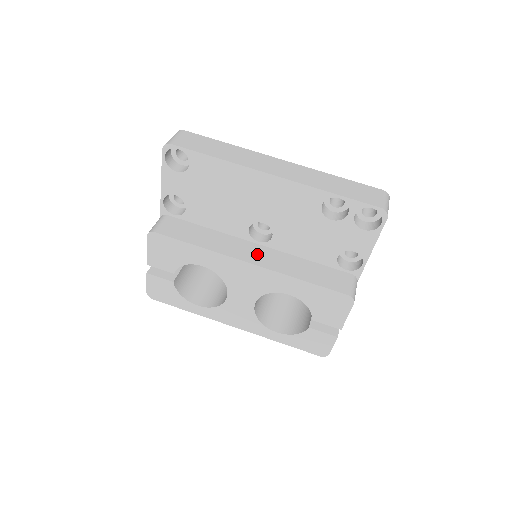
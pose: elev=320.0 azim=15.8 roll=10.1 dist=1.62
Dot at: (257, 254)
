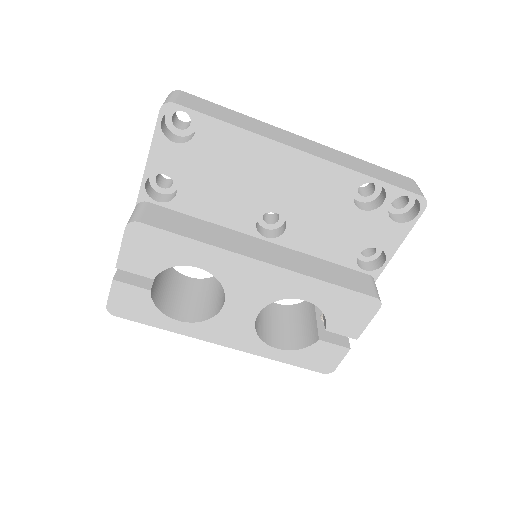
Dot at: (268, 252)
